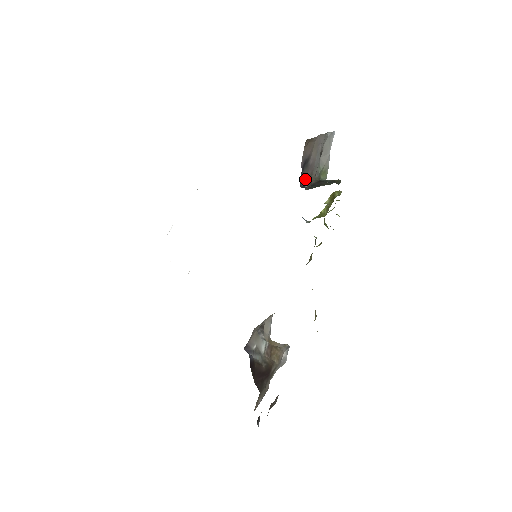
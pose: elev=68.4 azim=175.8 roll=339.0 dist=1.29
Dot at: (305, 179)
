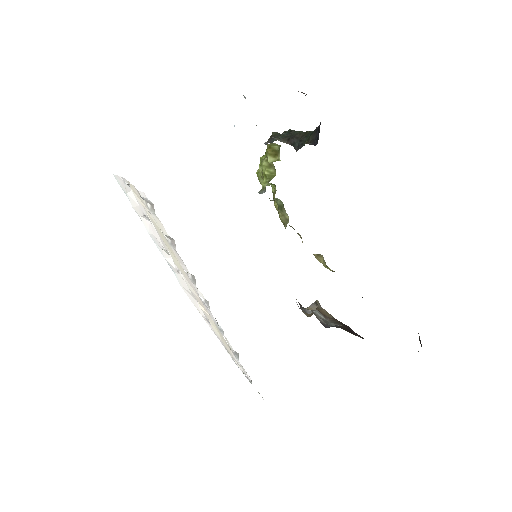
Dot at: occluded
